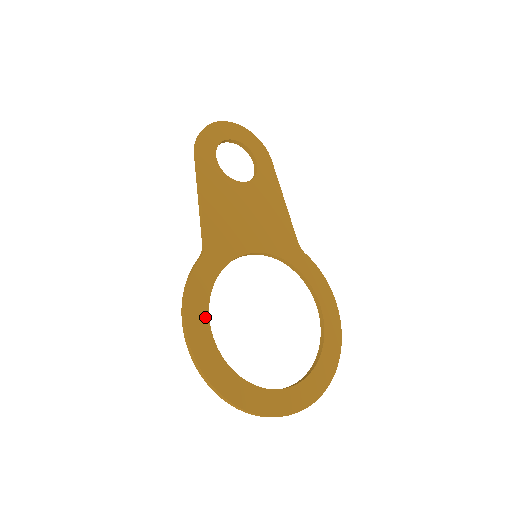
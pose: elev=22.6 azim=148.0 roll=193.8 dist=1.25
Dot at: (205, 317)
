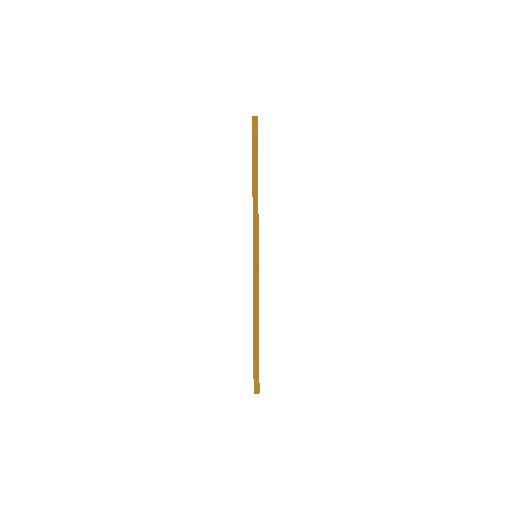
Dot at: occluded
